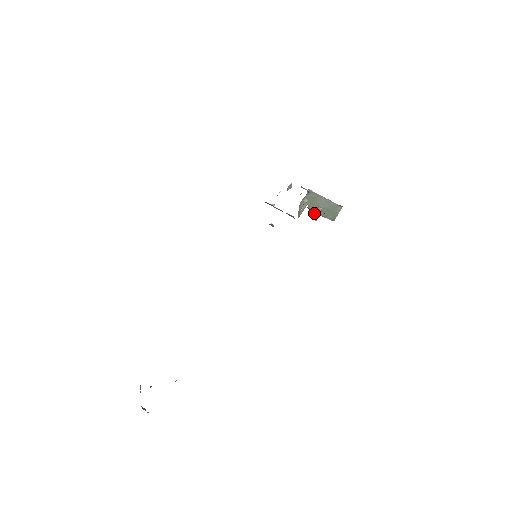
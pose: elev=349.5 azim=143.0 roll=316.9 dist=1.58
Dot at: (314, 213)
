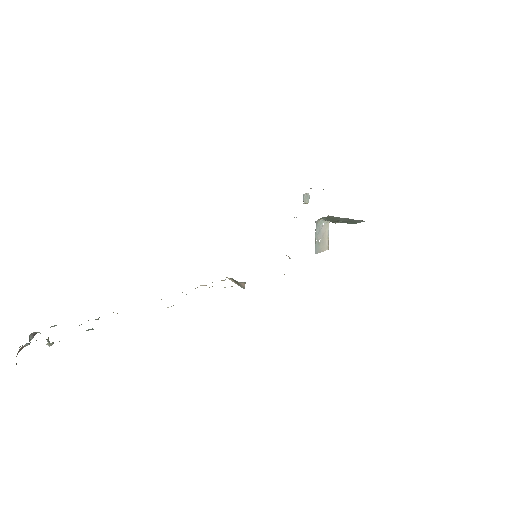
Dot at: (332, 222)
